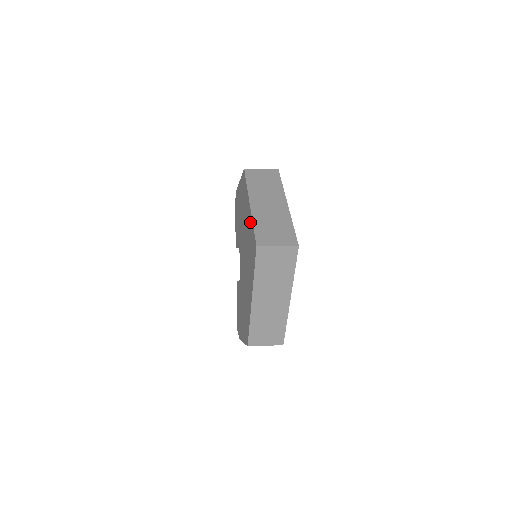
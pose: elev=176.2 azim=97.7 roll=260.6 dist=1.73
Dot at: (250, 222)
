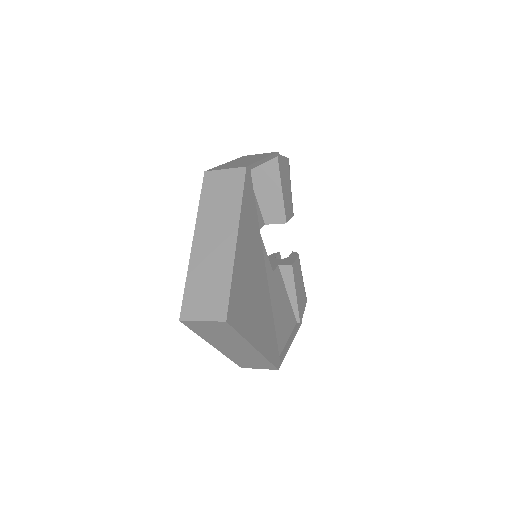
Dot at: occluded
